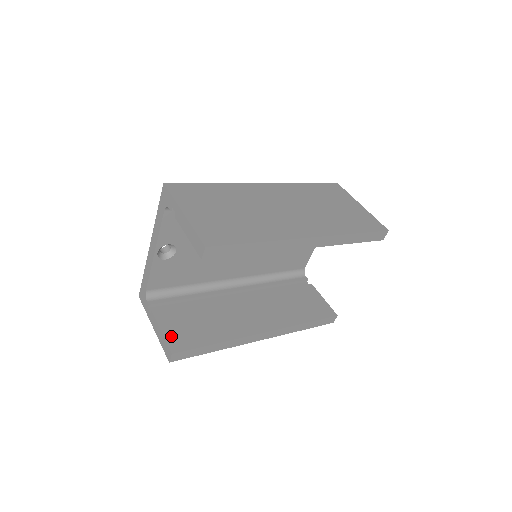
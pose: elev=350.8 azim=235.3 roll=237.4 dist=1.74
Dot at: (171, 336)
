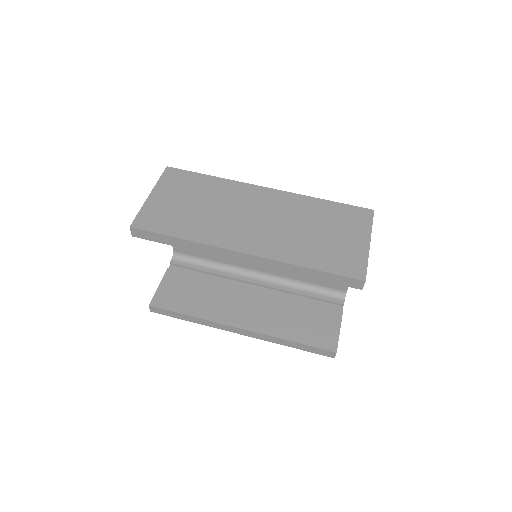
Dot at: (161, 293)
